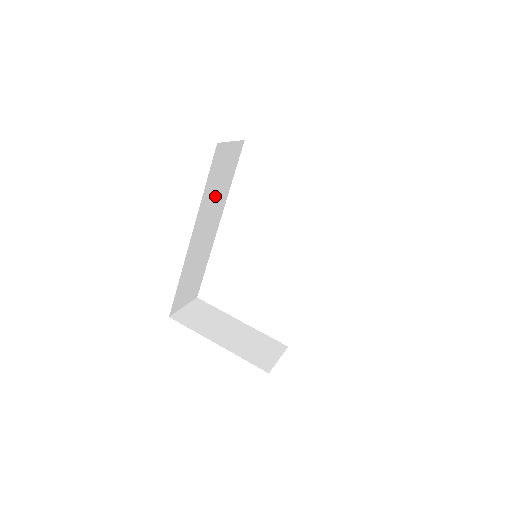
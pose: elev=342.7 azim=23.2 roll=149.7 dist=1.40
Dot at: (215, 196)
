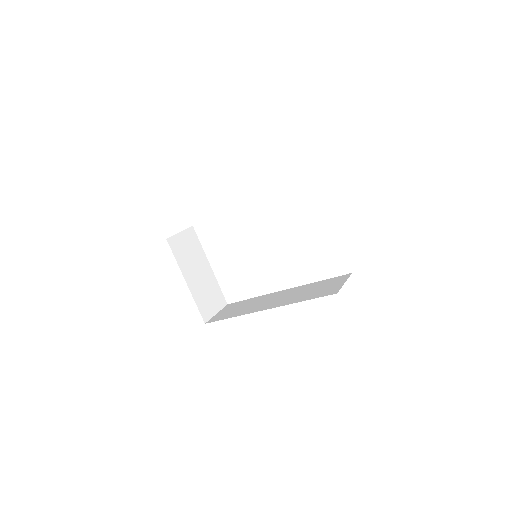
Dot at: occluded
